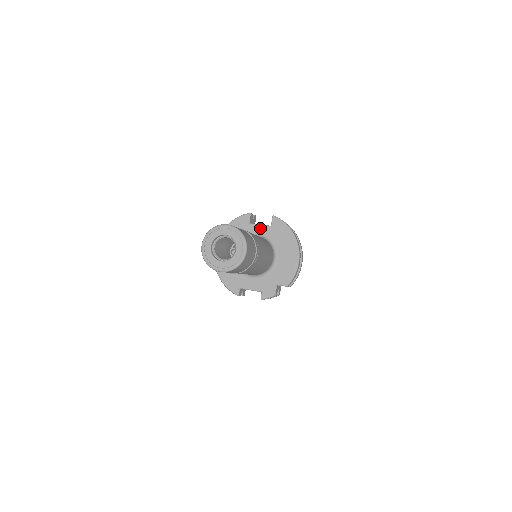
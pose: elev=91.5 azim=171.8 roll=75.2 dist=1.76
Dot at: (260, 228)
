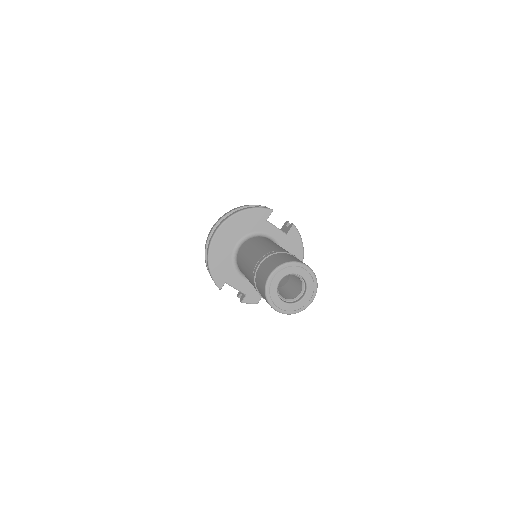
Dot at: (275, 231)
